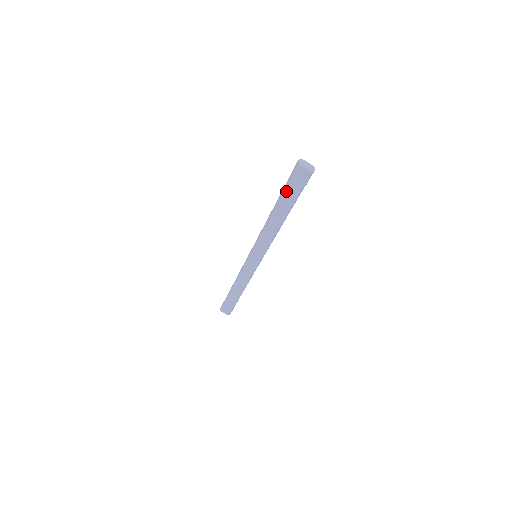
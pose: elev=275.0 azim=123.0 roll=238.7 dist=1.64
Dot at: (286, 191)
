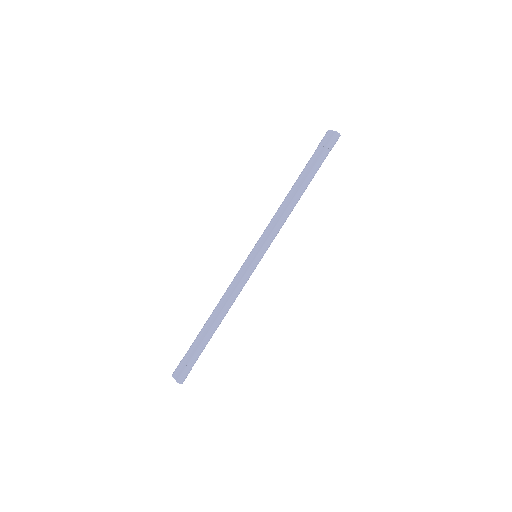
Dot at: (311, 159)
